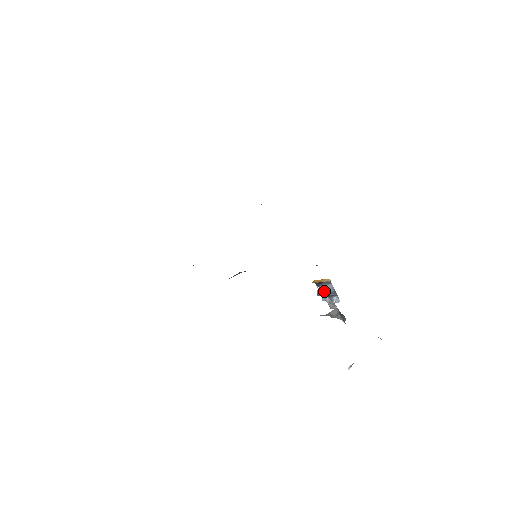
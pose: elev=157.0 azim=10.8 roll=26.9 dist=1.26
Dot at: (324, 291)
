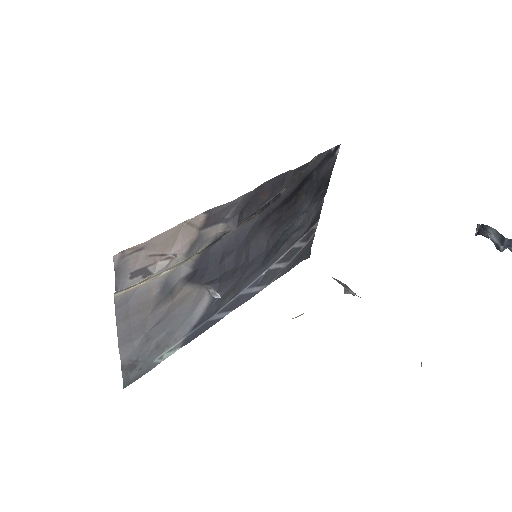
Dot at: (497, 241)
